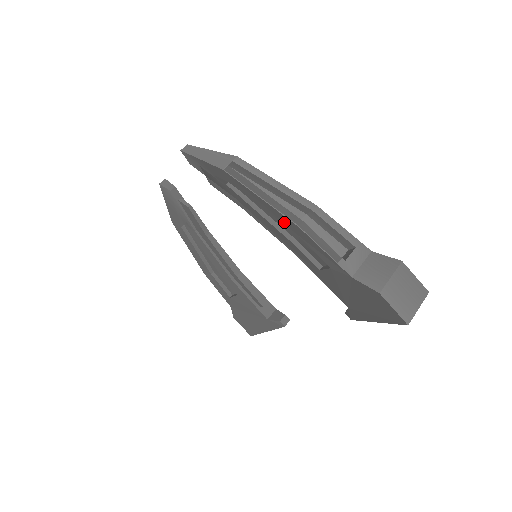
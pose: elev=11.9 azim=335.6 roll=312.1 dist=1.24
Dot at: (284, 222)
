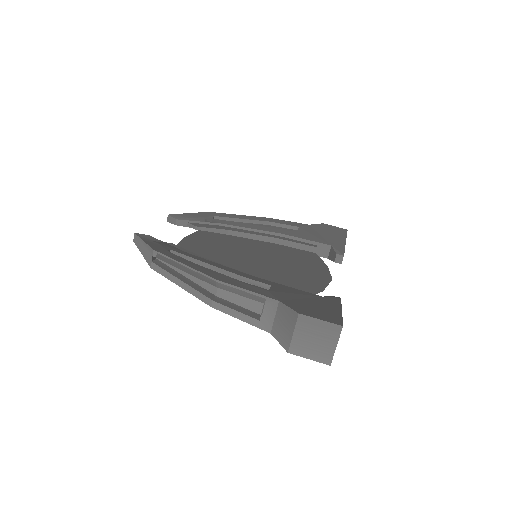
Dot at: occluded
